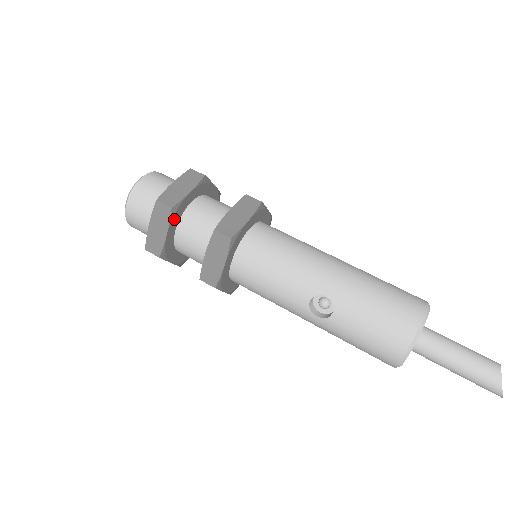
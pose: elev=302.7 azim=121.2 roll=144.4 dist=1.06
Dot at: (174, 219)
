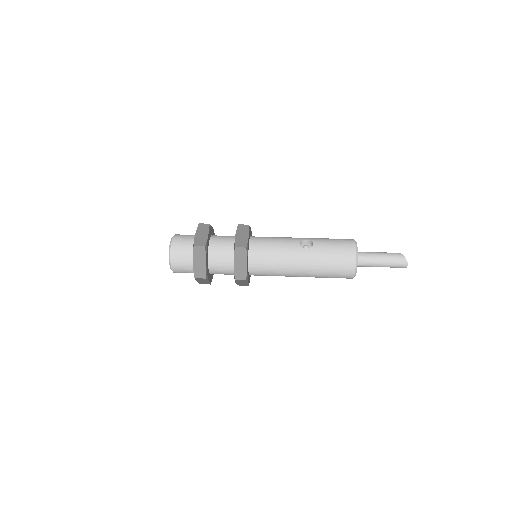
Dot at: (210, 232)
